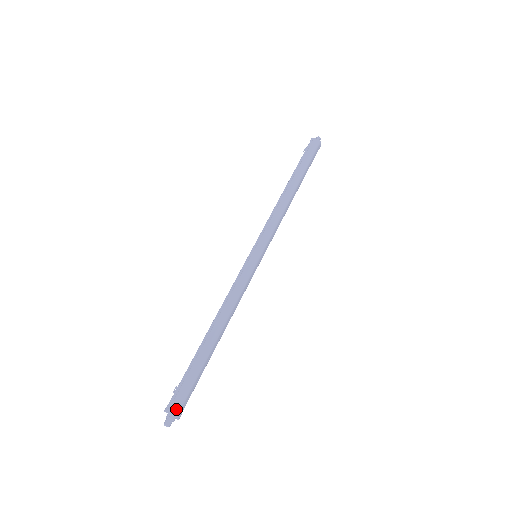
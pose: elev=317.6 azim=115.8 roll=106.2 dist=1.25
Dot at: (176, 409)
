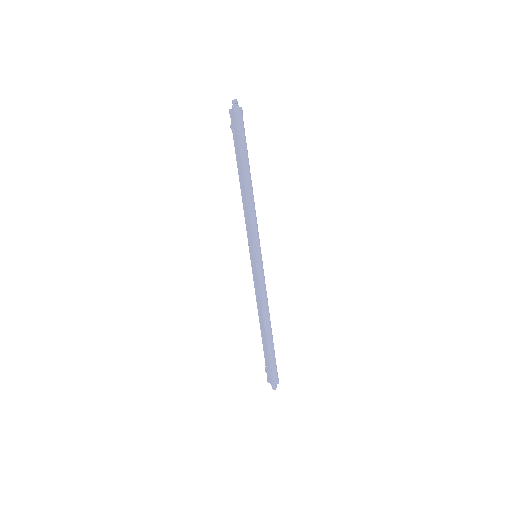
Dot at: (278, 380)
